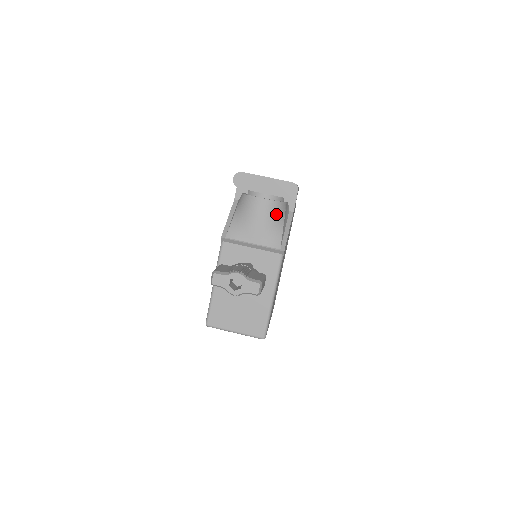
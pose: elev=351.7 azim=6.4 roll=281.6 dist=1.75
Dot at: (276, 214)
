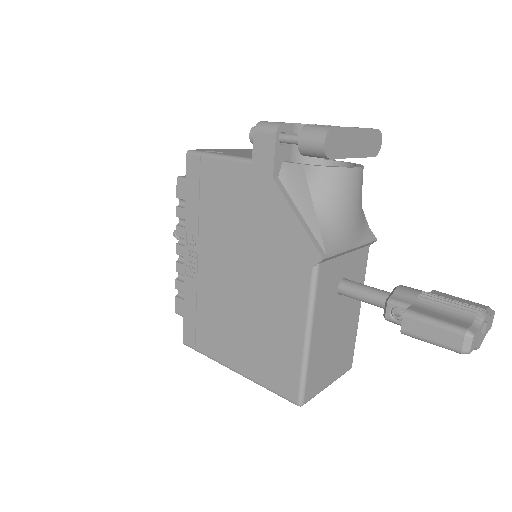
Dot at: occluded
